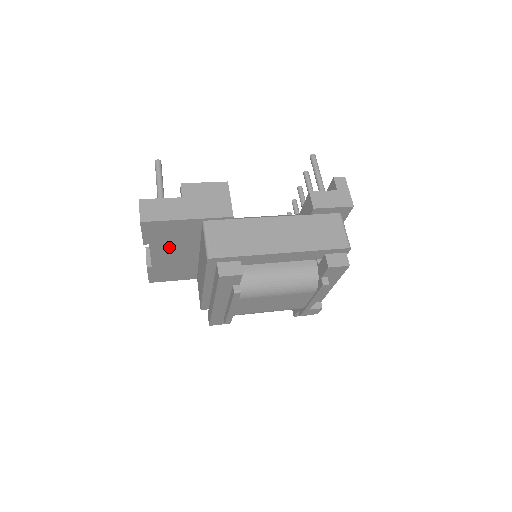
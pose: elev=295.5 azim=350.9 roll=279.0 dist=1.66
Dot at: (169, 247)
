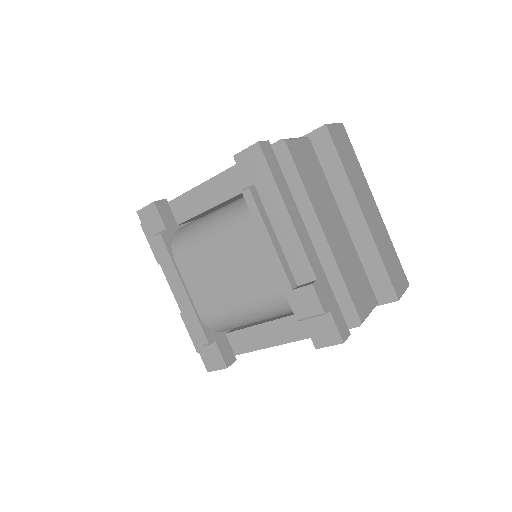
Dot at: occluded
